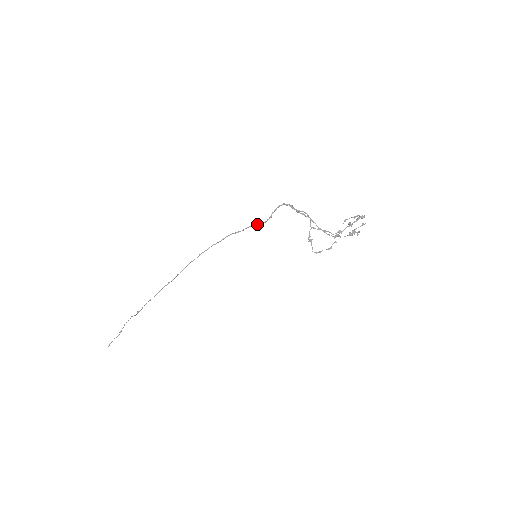
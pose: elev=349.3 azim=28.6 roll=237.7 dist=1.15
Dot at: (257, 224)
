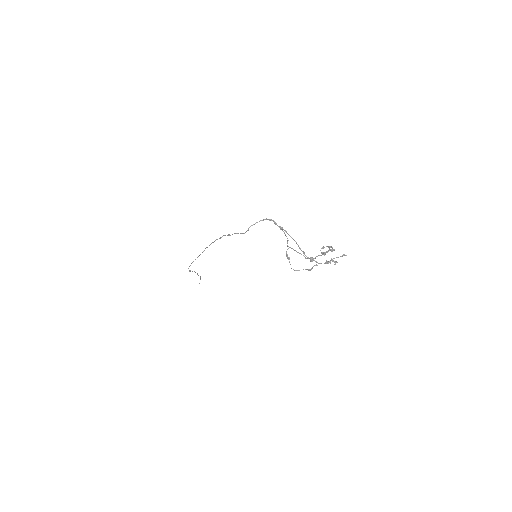
Dot at: (240, 233)
